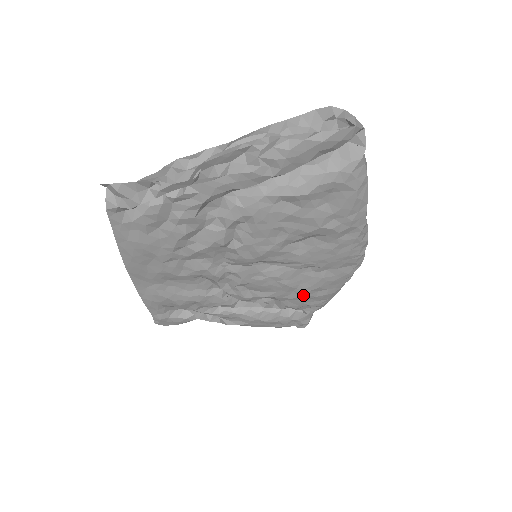
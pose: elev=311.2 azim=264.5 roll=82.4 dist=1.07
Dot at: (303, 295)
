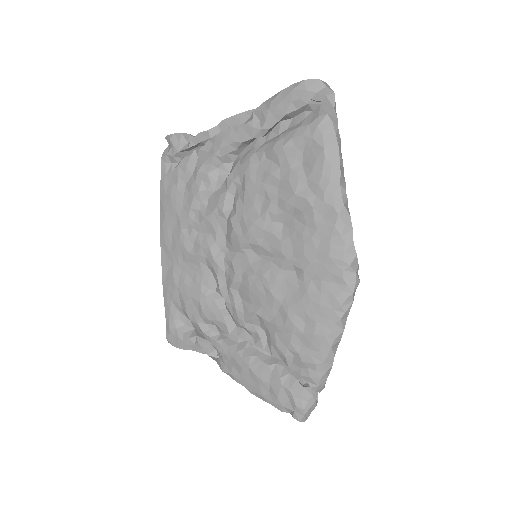
Dot at: (288, 320)
